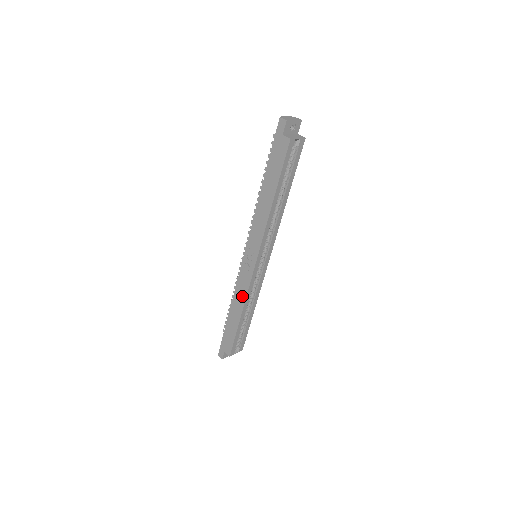
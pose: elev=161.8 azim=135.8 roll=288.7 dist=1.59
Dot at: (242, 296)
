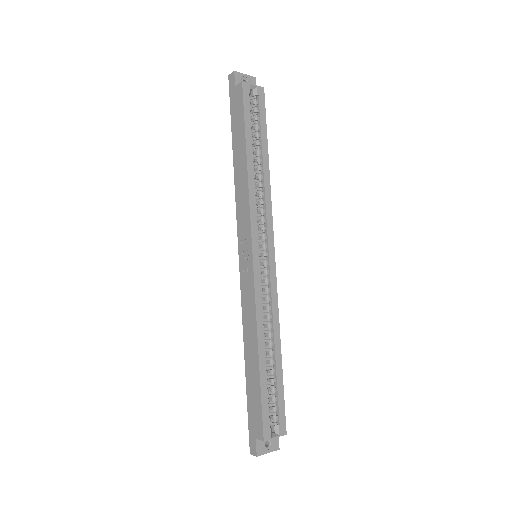
Dot at: (251, 317)
